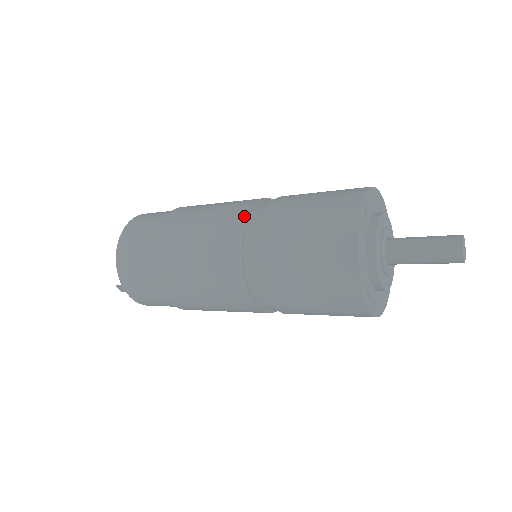
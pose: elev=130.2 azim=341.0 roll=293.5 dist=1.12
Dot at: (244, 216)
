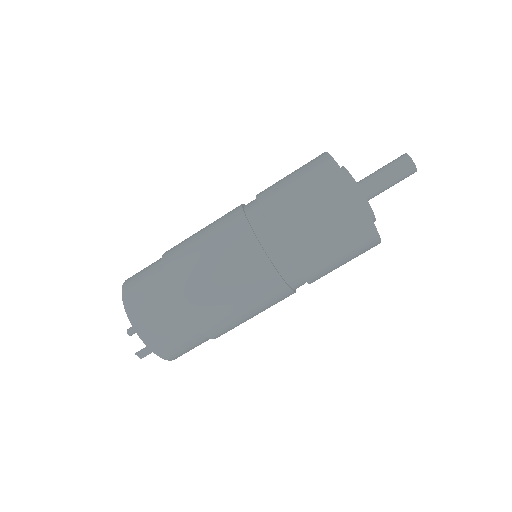
Dot at: (241, 216)
